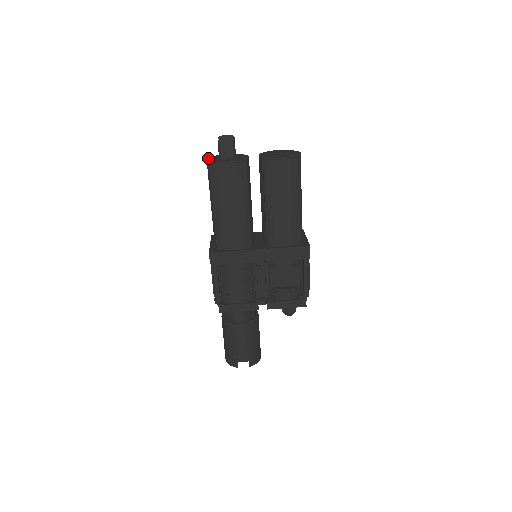
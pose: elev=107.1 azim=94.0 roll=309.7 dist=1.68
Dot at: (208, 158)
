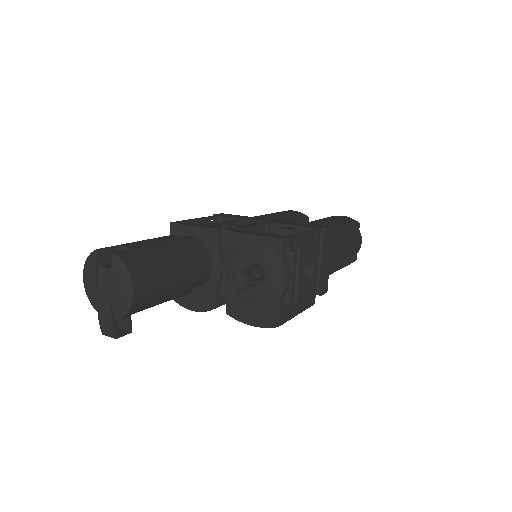
Dot at: occluded
